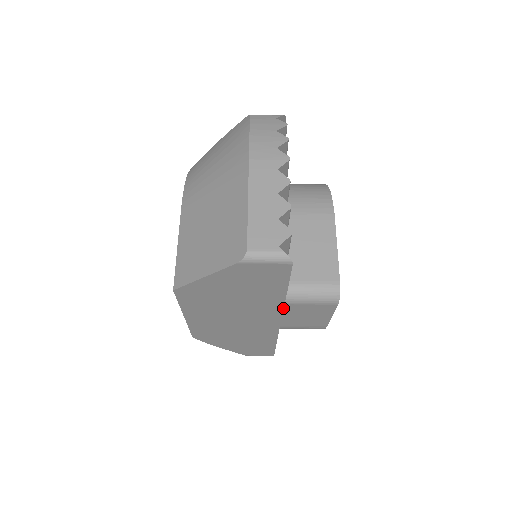
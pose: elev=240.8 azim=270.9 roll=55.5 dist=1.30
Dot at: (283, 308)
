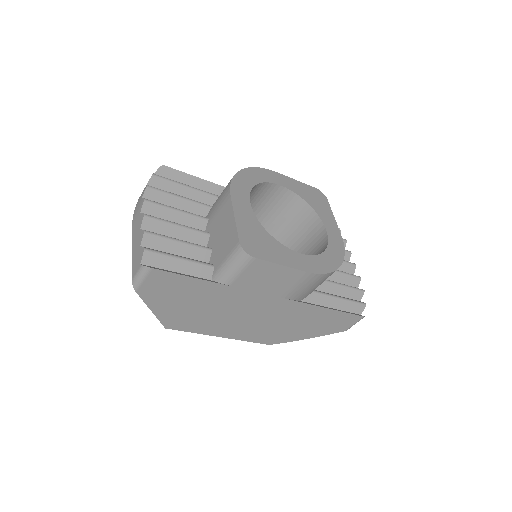
Dot at: (240, 288)
